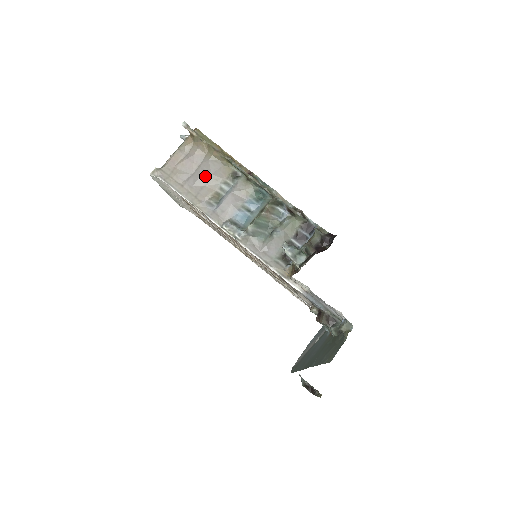
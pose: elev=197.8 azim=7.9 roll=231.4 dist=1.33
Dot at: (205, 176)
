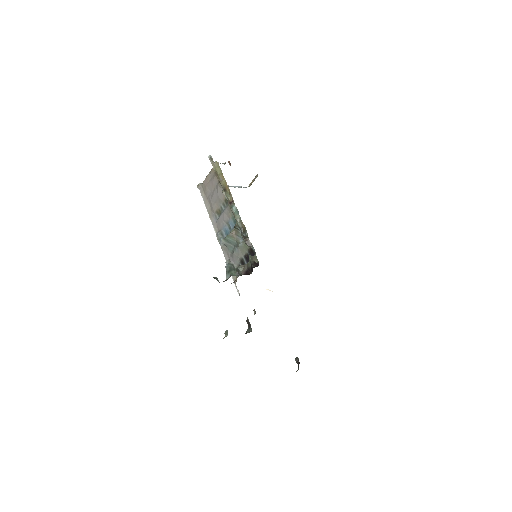
Dot at: (215, 196)
